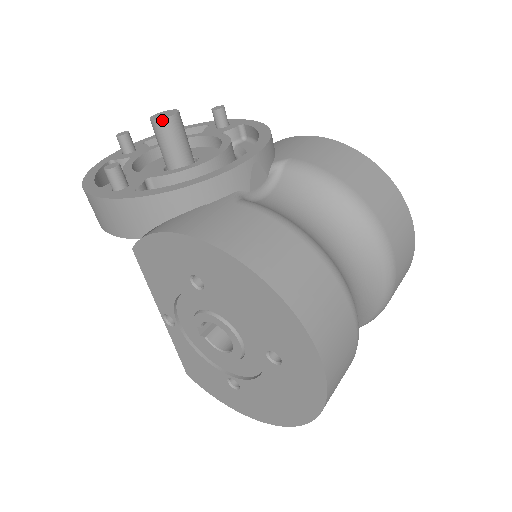
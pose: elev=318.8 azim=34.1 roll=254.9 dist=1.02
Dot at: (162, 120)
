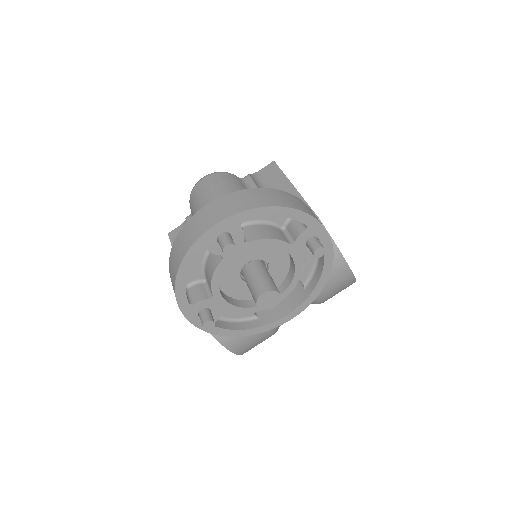
Dot at: (263, 309)
